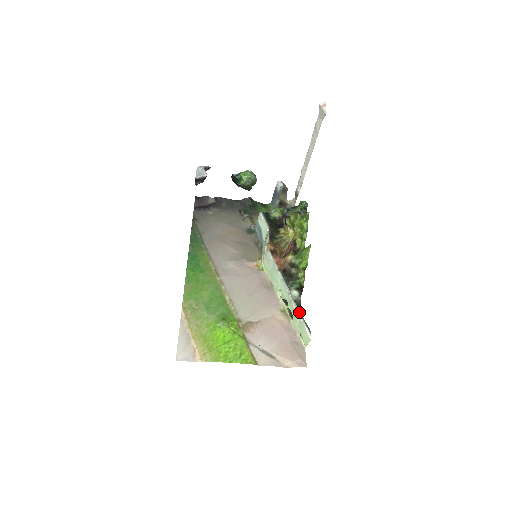
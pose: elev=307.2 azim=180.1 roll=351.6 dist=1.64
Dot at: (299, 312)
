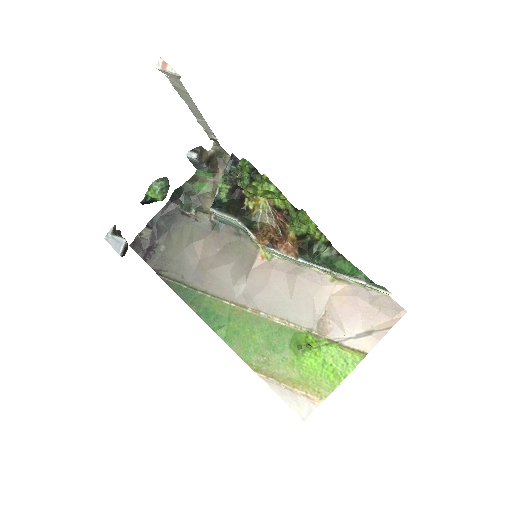
Dot at: (358, 281)
